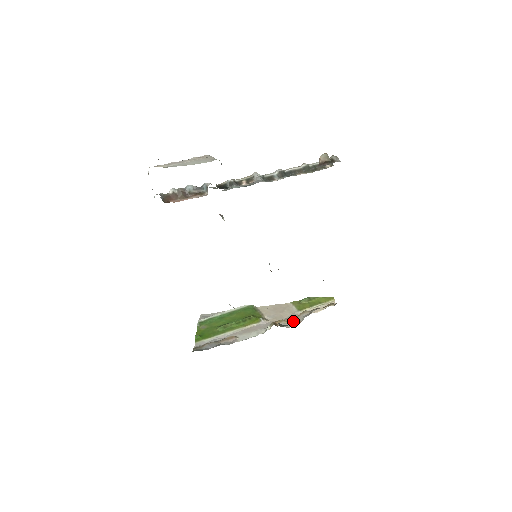
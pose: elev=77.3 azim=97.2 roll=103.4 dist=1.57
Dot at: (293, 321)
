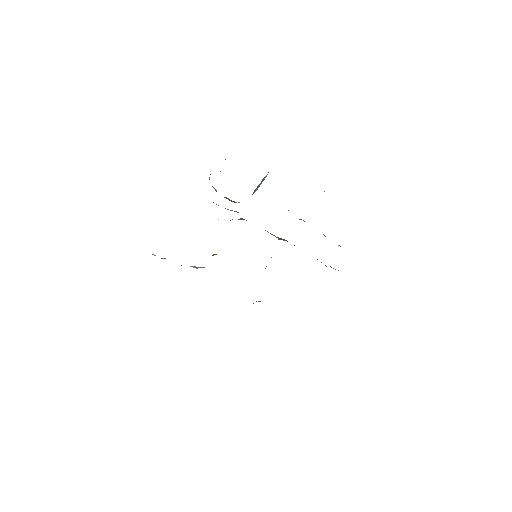
Dot at: occluded
